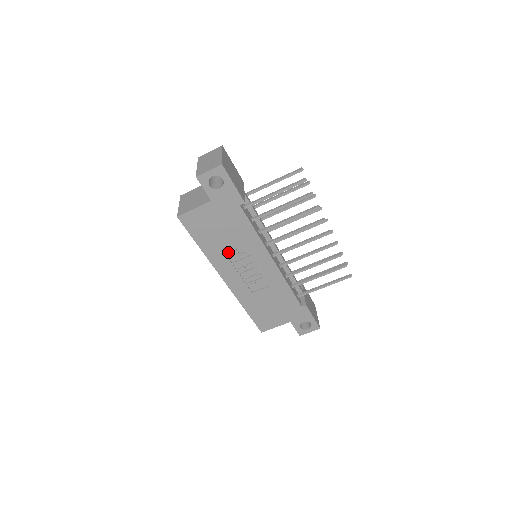
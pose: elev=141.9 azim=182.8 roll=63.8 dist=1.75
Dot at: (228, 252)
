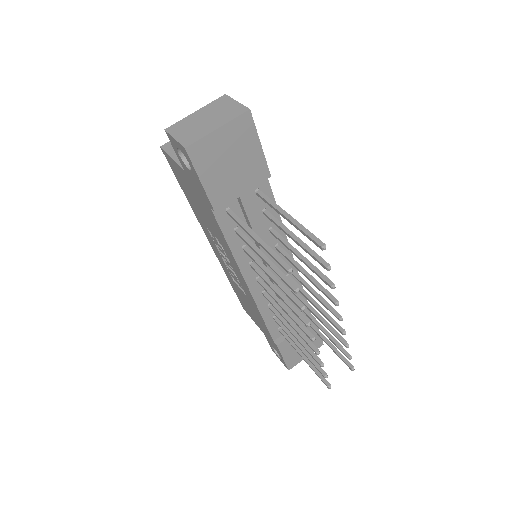
Dot at: occluded
